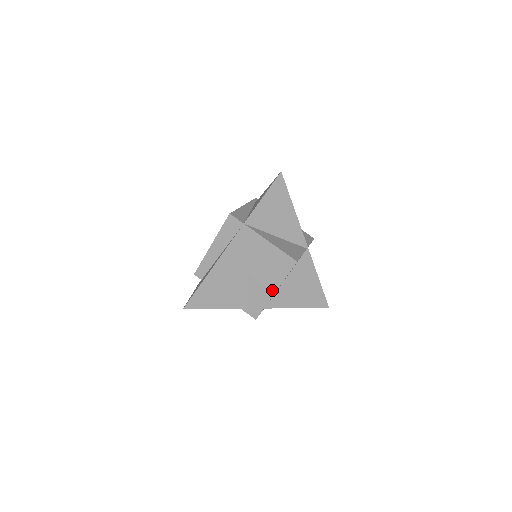
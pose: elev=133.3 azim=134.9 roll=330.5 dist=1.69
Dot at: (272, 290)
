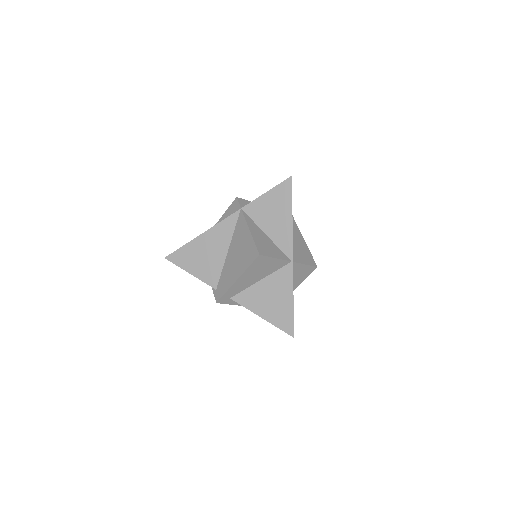
Dot at: (235, 277)
